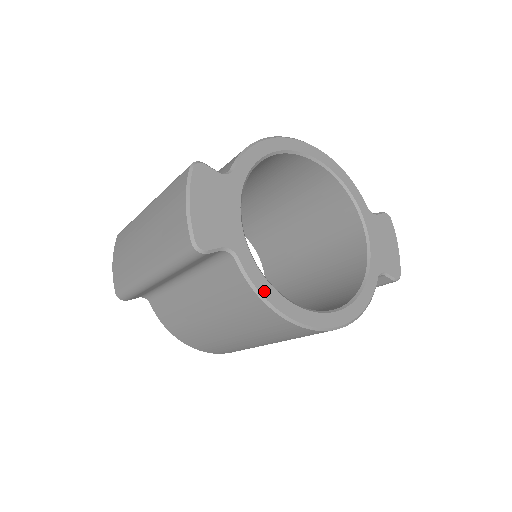
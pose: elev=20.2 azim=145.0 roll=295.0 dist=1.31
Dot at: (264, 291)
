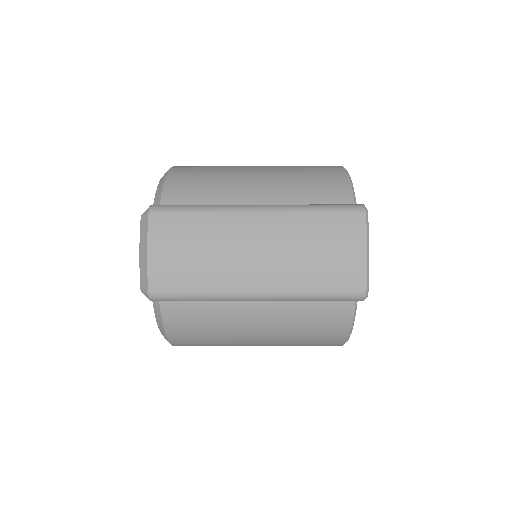
Dot at: occluded
